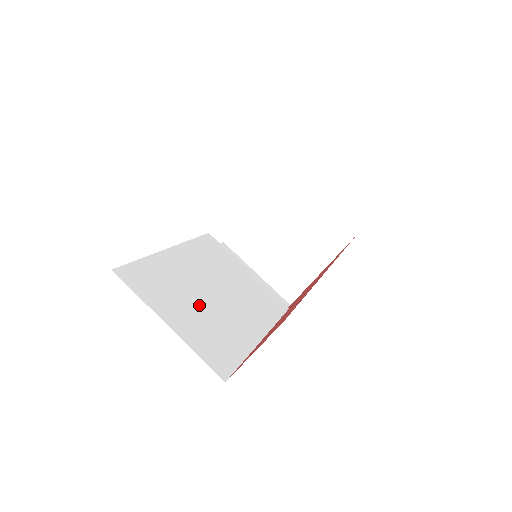
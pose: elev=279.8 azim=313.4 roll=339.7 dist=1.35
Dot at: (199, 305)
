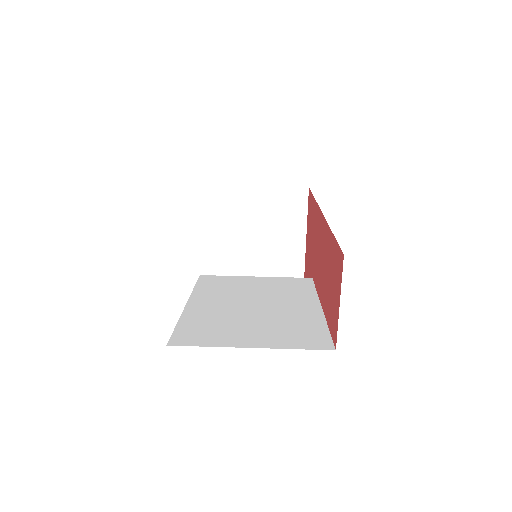
Dot at: (254, 320)
